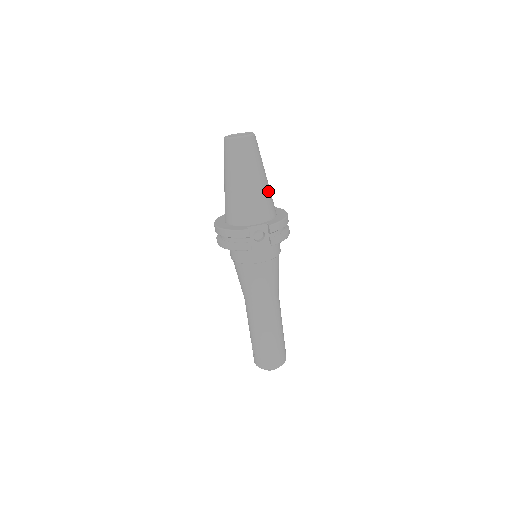
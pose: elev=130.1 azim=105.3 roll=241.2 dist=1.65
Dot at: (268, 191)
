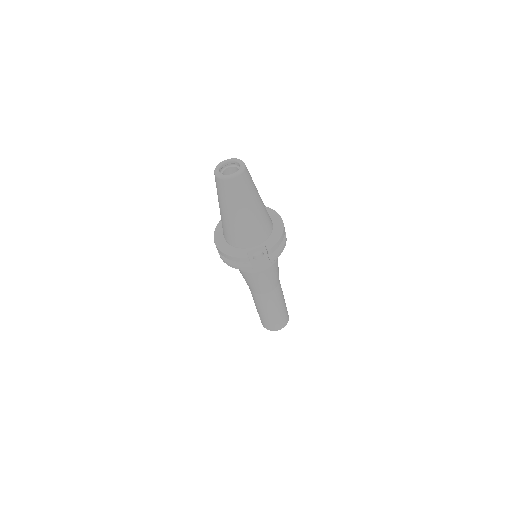
Dot at: (263, 213)
